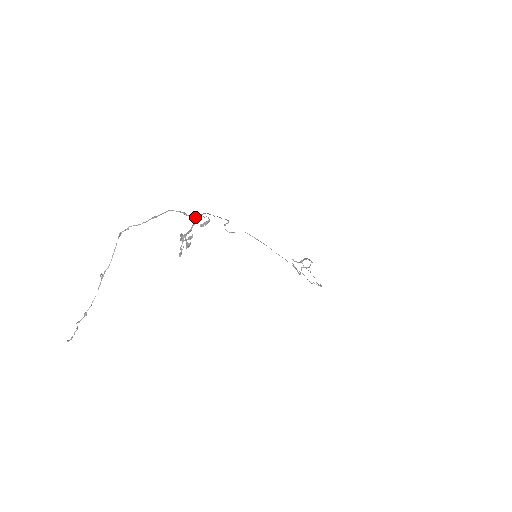
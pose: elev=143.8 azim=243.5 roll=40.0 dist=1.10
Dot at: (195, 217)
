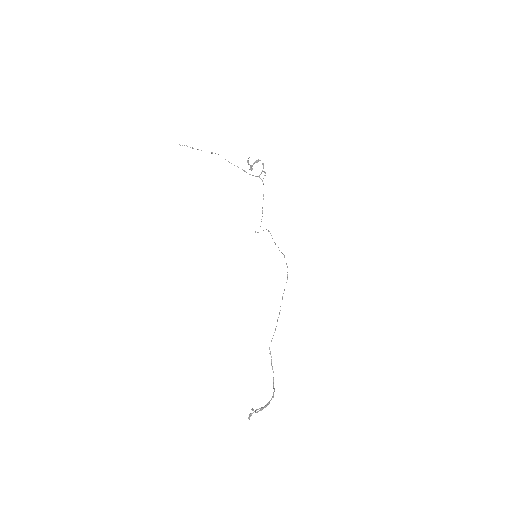
Dot at: occluded
